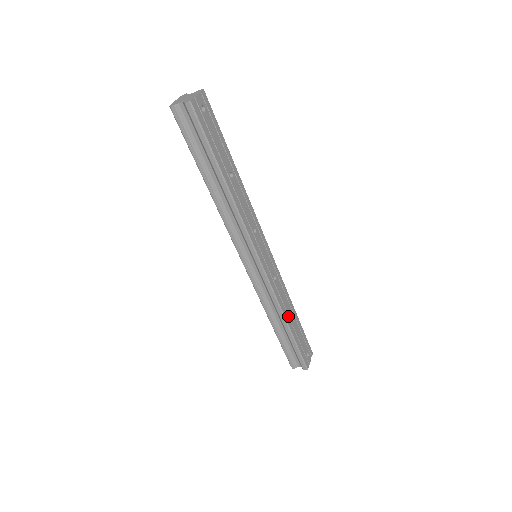
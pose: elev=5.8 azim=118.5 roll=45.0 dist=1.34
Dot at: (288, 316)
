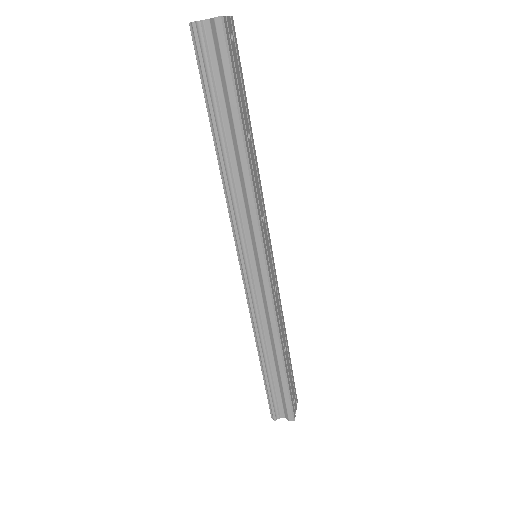
Dot at: (282, 343)
